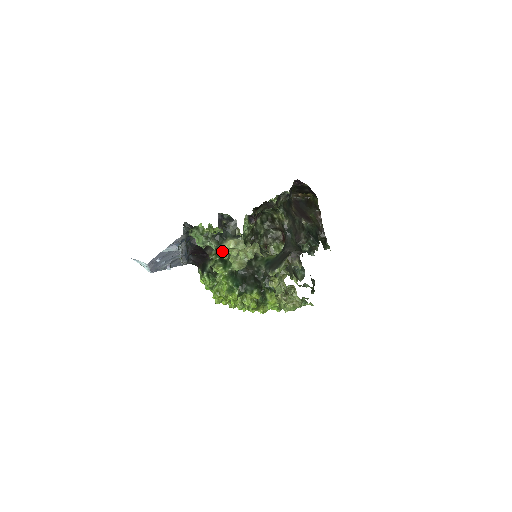
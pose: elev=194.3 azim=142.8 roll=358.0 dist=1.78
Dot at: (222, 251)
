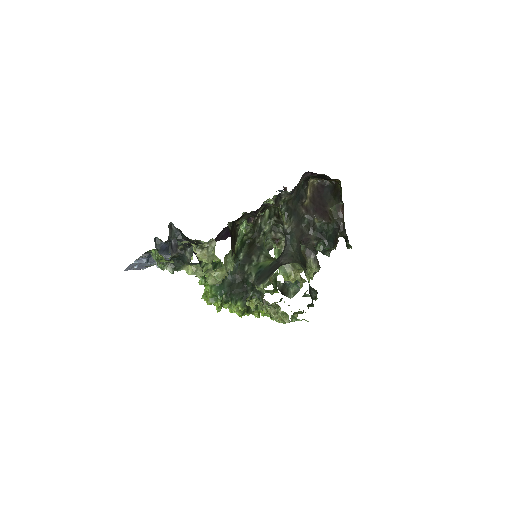
Dot at: occluded
